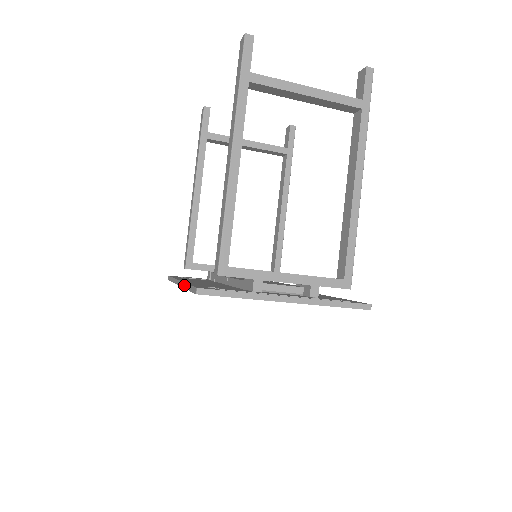
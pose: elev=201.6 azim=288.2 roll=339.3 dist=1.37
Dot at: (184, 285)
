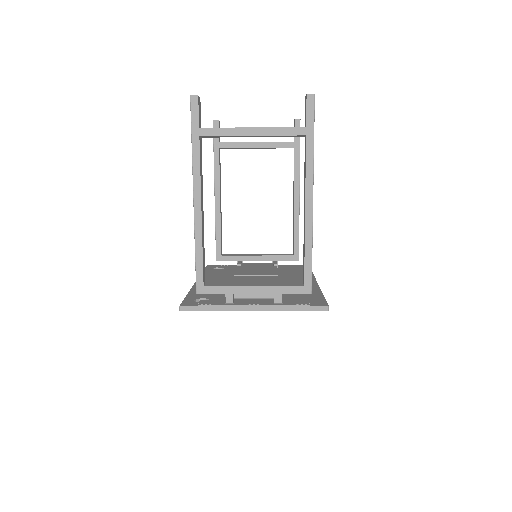
Dot at: occluded
